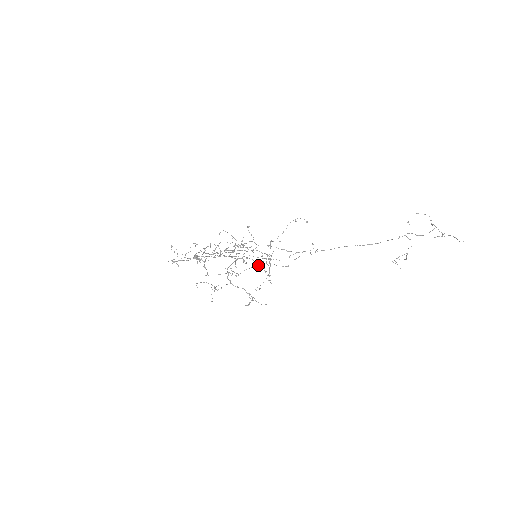
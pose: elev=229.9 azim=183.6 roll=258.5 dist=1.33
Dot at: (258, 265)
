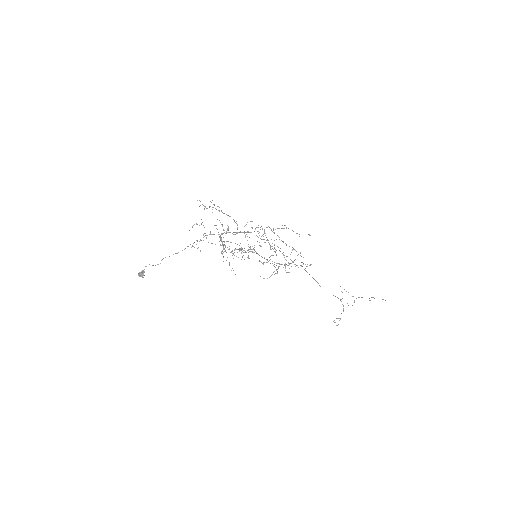
Dot at: (297, 233)
